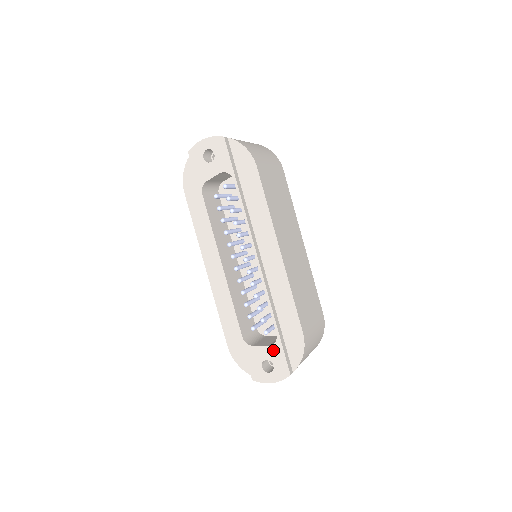
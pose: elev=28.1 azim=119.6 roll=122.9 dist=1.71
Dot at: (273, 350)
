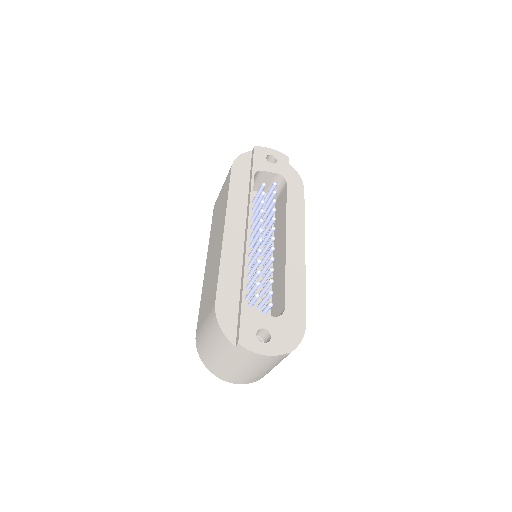
Dot at: (276, 322)
